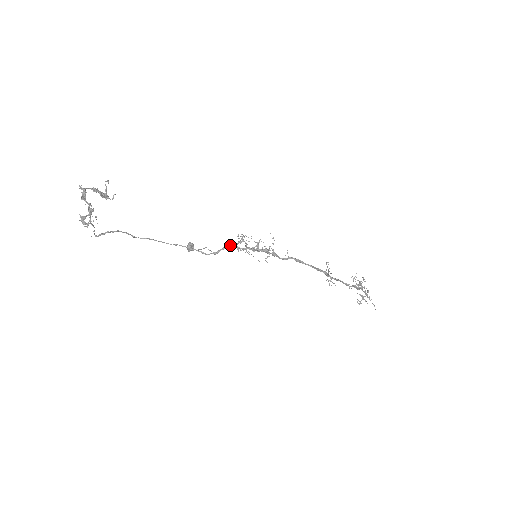
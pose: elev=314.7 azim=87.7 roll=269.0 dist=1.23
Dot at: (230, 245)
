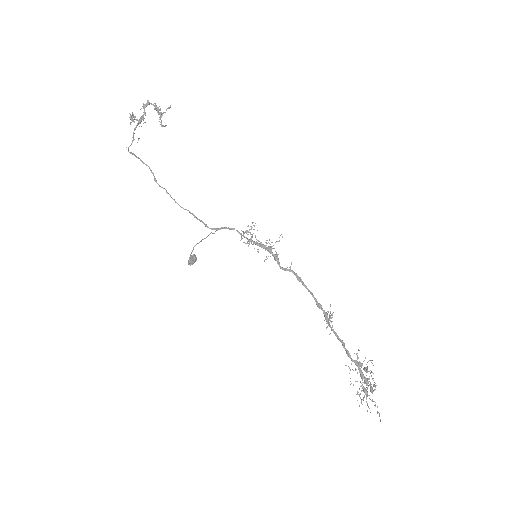
Dot at: occluded
